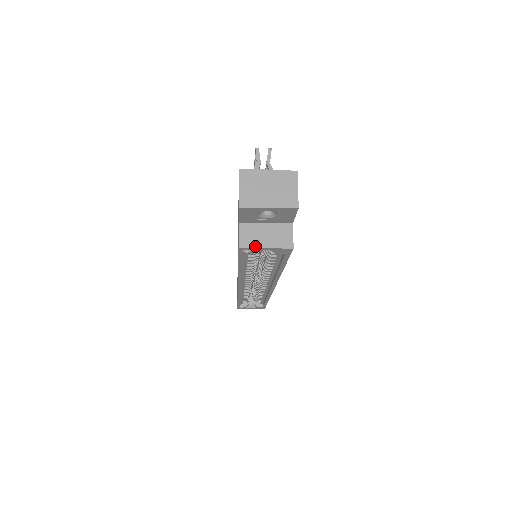
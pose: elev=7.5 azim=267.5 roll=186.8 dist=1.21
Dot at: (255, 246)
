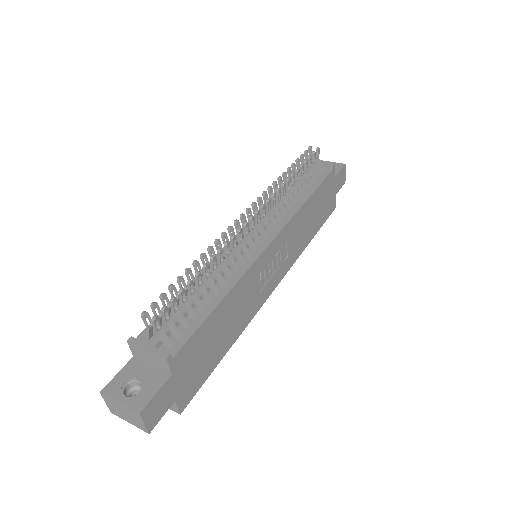
Dot at: occluded
